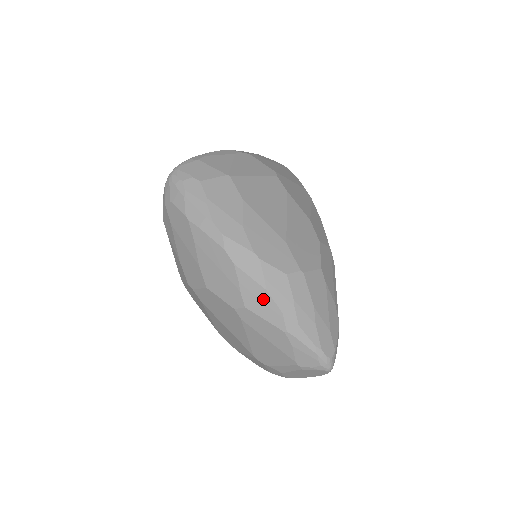
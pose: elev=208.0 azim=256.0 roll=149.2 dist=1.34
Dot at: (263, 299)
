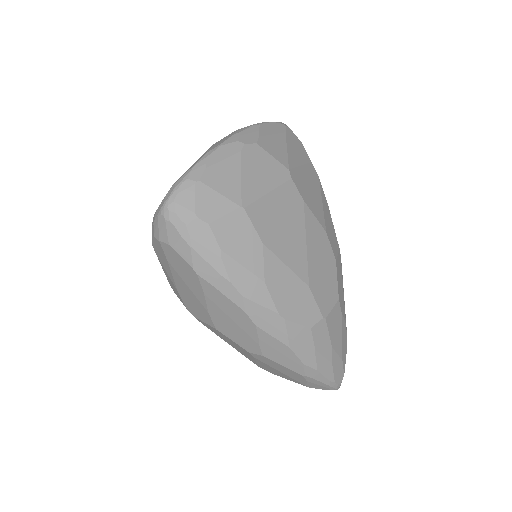
Dot at: (284, 353)
